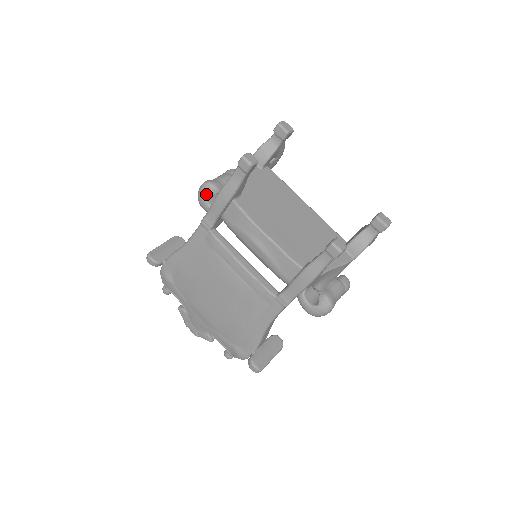
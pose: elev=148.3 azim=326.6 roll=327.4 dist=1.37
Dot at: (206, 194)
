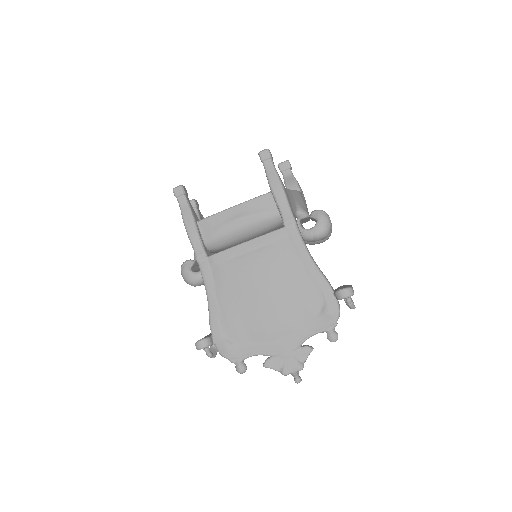
Dot at: (188, 269)
